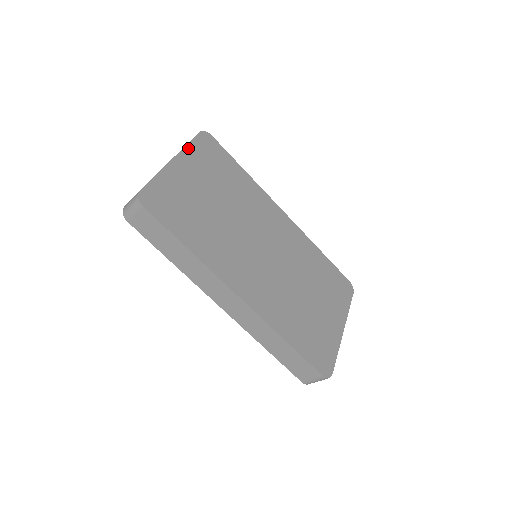
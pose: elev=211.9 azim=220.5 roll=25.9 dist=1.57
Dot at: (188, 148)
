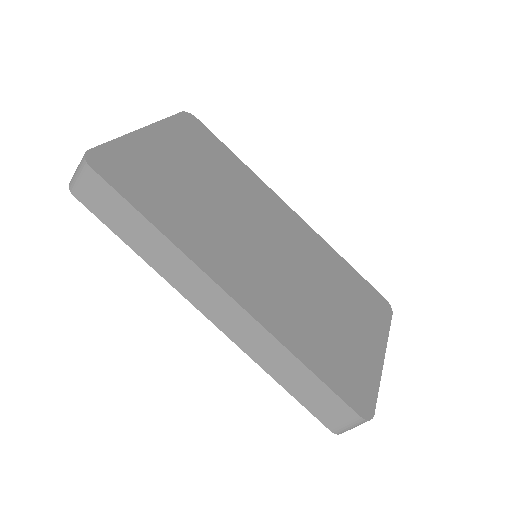
Dot at: (164, 123)
